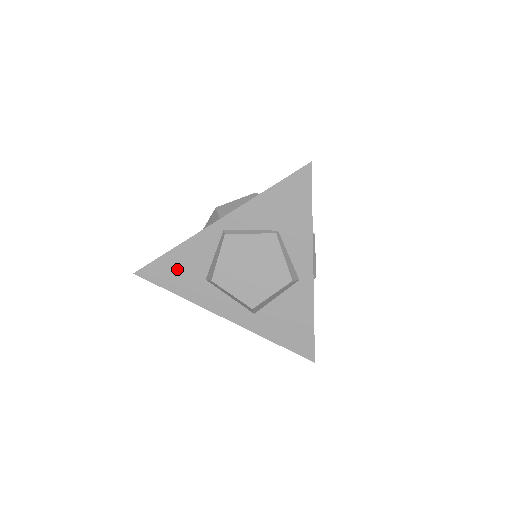
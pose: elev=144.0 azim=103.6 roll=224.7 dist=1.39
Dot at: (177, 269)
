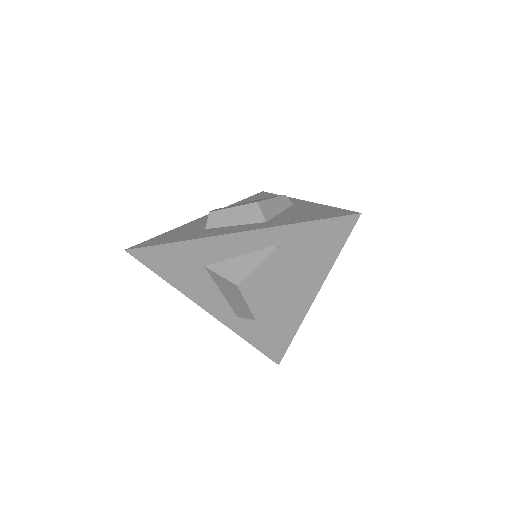
Dot at: (173, 235)
